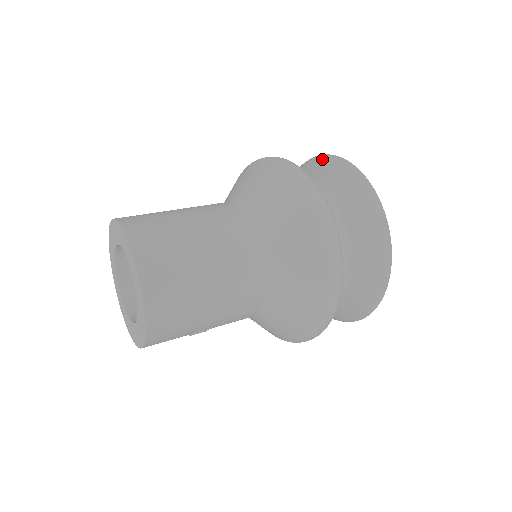
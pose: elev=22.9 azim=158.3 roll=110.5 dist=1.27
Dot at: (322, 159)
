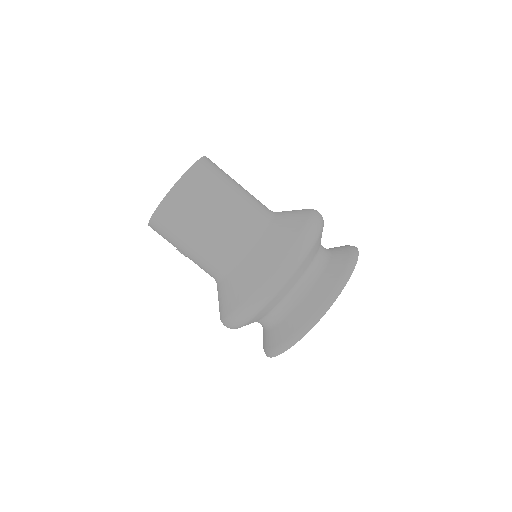
Dot at: (344, 273)
